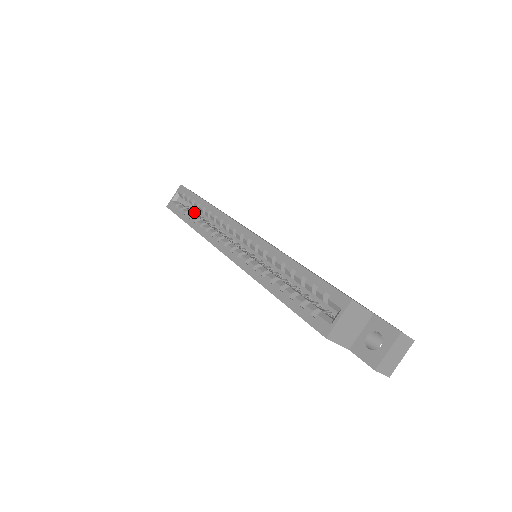
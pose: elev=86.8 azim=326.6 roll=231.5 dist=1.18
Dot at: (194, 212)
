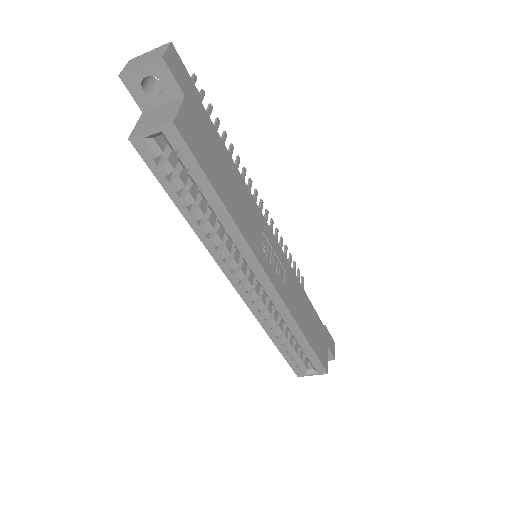
Dot at: occluded
